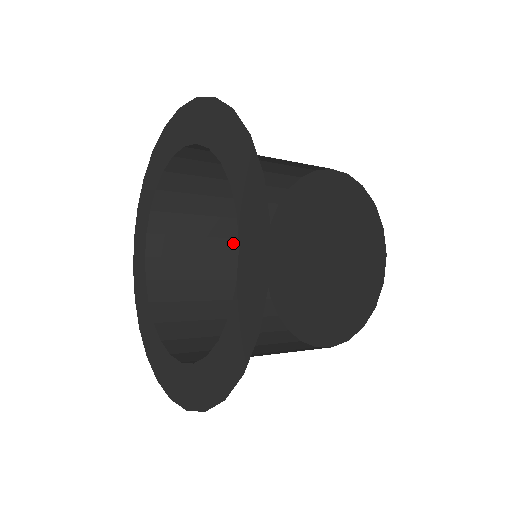
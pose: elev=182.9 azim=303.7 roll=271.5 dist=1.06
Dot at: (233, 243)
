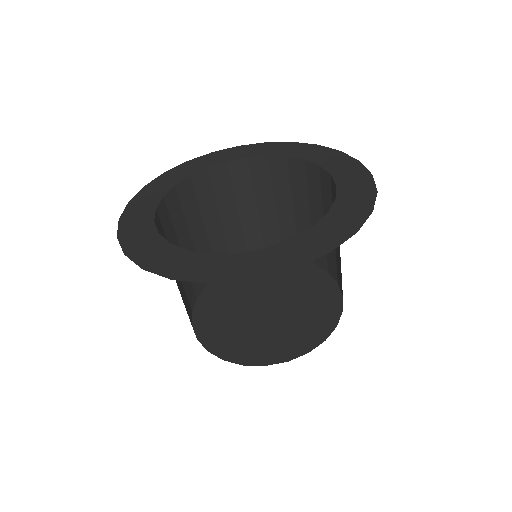
Dot at: (182, 287)
